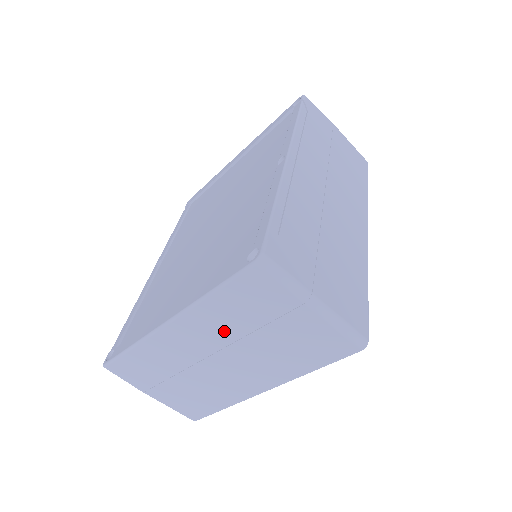
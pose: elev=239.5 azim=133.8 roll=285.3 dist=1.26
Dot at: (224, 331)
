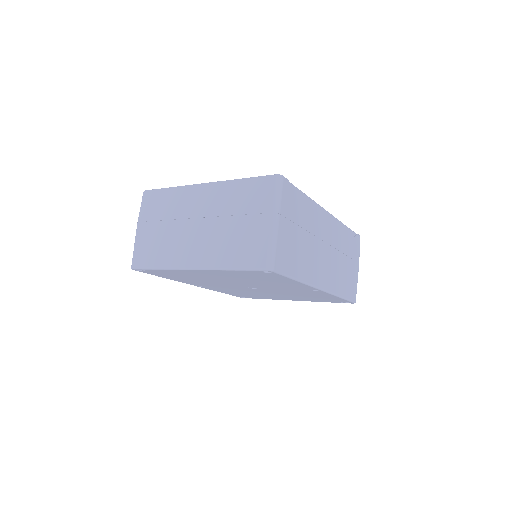
Dot at: (222, 206)
